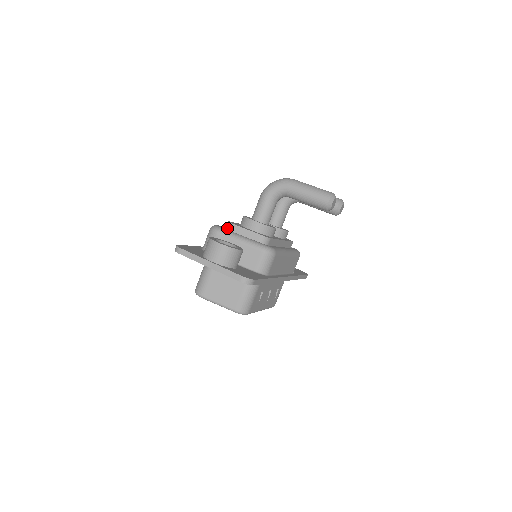
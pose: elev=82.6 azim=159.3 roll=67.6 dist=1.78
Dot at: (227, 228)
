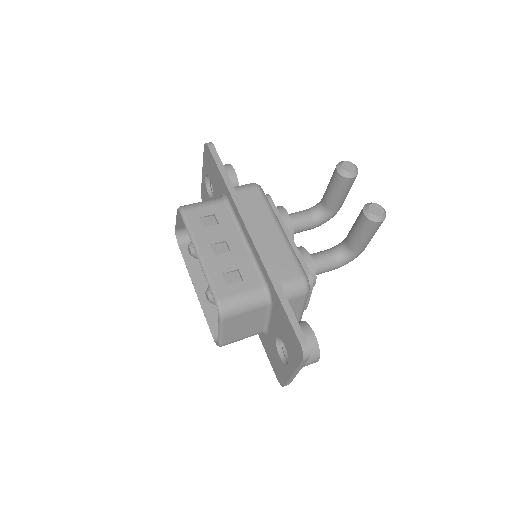
Dot at: occluded
